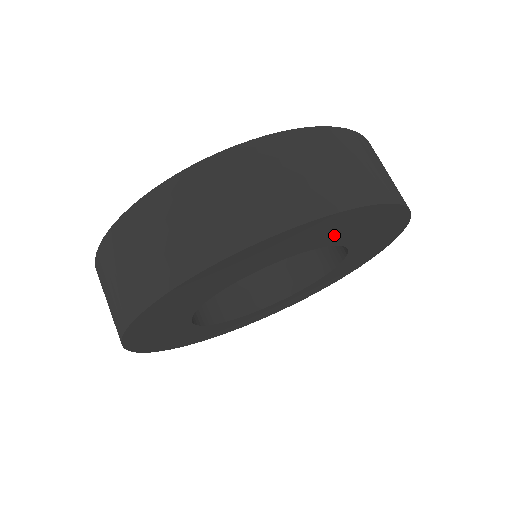
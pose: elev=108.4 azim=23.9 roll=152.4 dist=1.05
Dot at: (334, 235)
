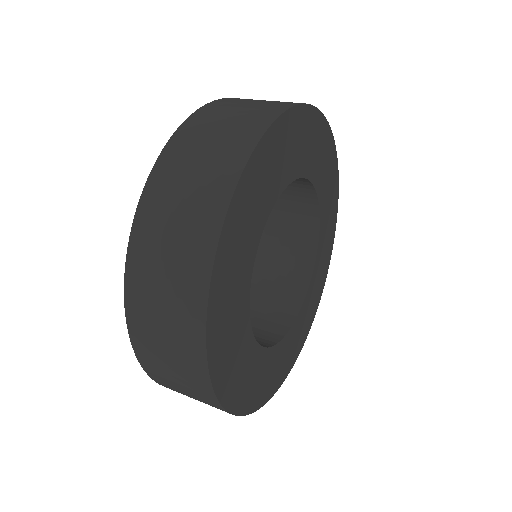
Dot at: (326, 212)
